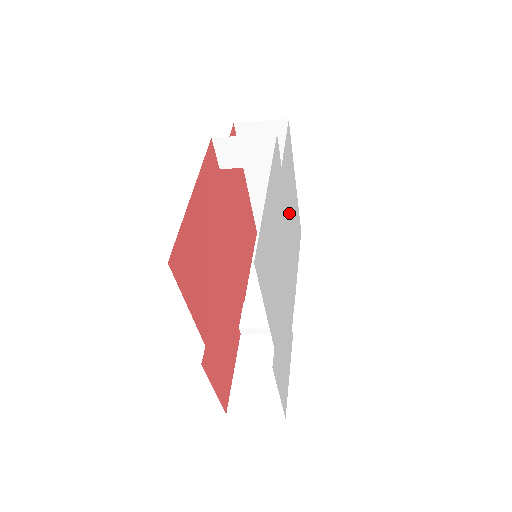
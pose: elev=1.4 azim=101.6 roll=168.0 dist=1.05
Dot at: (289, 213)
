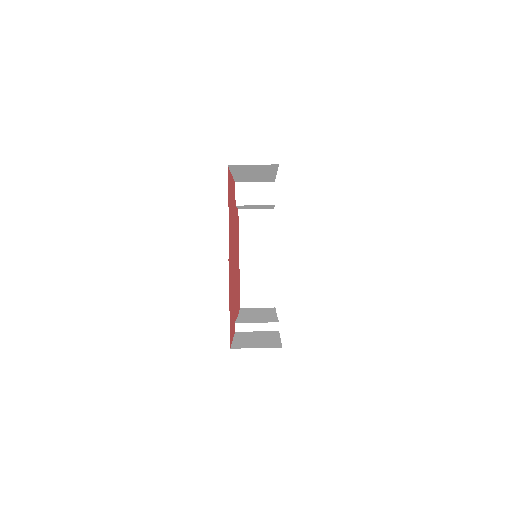
Dot at: occluded
